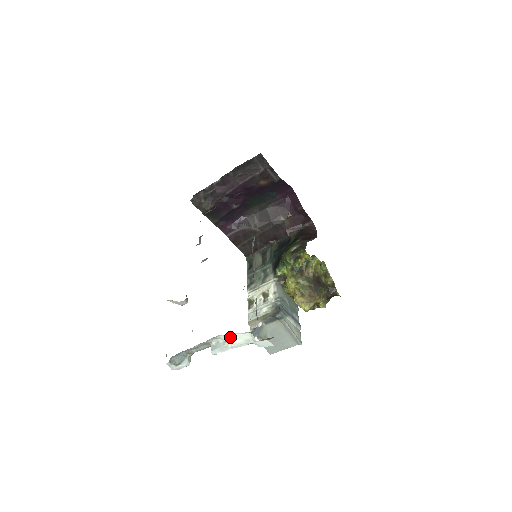
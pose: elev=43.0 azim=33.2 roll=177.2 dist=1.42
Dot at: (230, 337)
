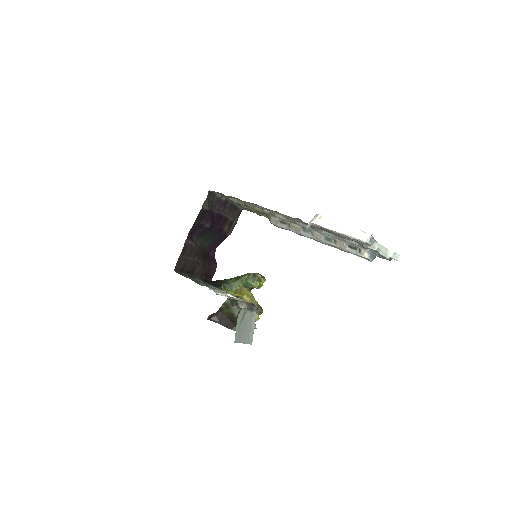
Dot at: (381, 247)
